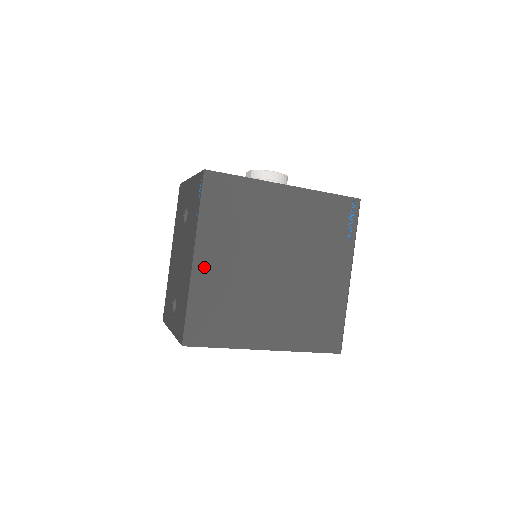
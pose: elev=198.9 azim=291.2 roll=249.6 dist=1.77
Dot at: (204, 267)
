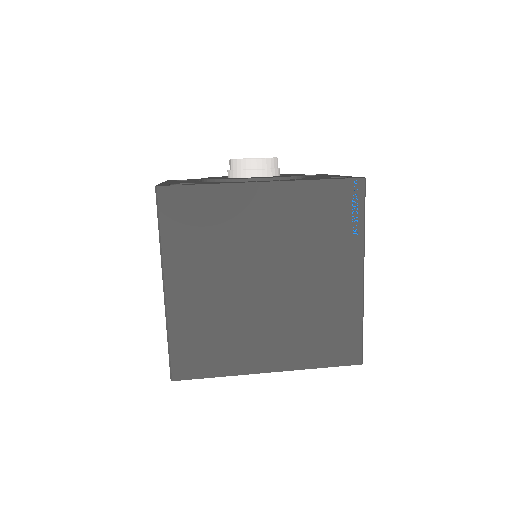
Dot at: (178, 296)
